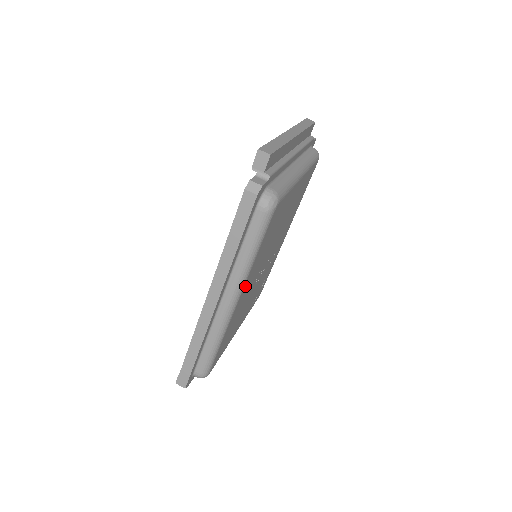
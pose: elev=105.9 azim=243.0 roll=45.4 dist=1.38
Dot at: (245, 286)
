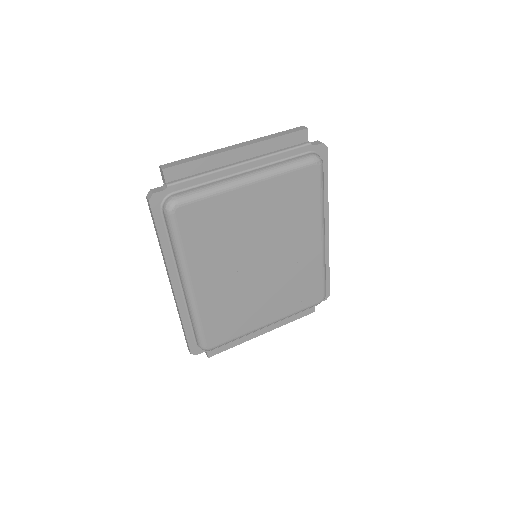
Dot at: (196, 275)
